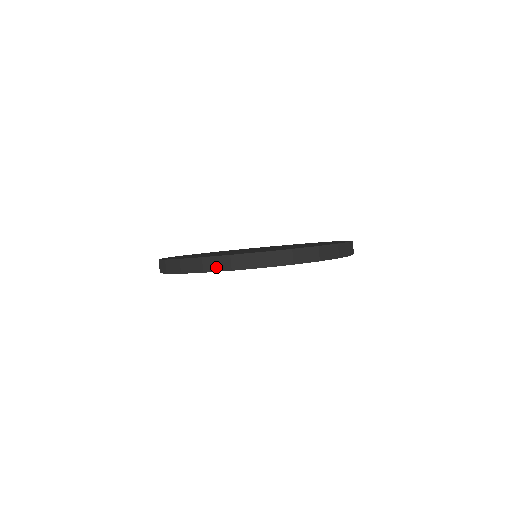
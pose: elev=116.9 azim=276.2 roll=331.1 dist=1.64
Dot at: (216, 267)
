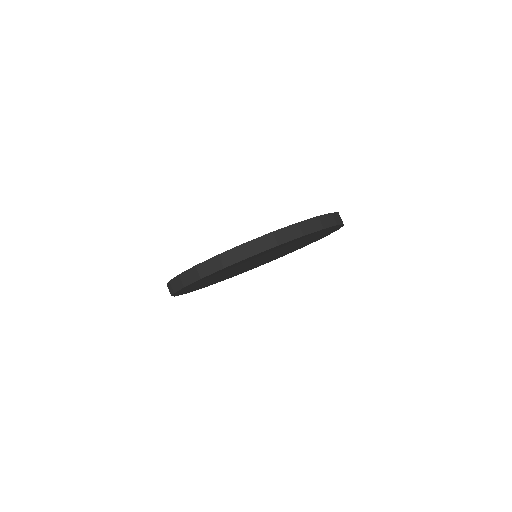
Dot at: (312, 228)
